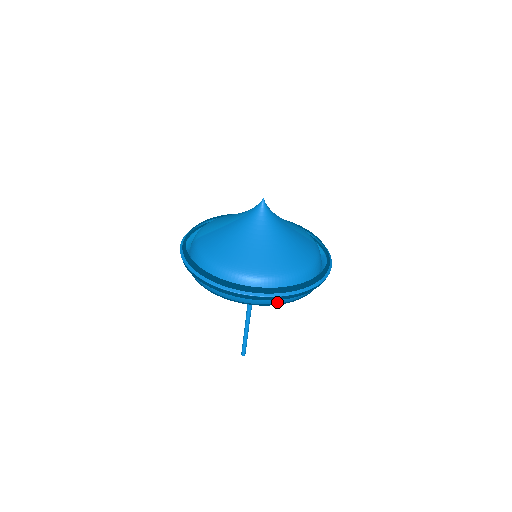
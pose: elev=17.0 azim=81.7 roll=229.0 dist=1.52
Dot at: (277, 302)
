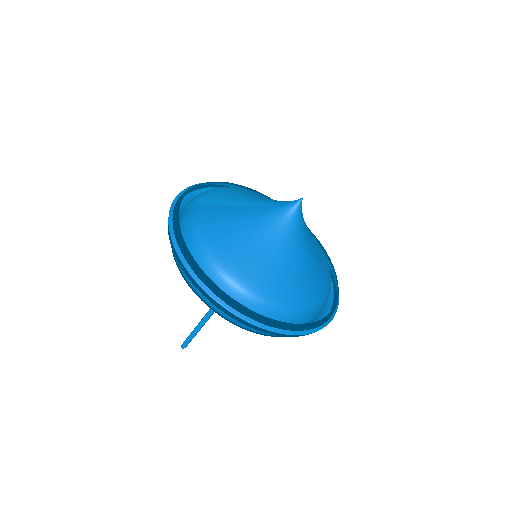
Dot at: (259, 331)
